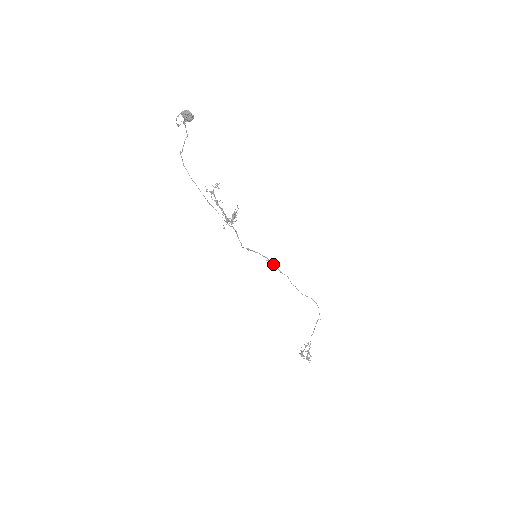
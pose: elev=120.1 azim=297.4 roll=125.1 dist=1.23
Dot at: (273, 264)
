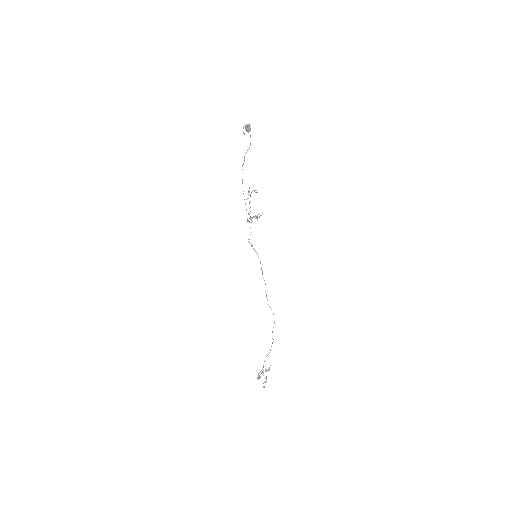
Dot at: occluded
